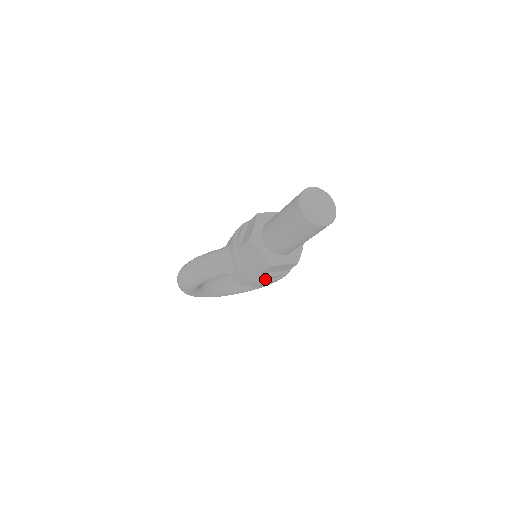
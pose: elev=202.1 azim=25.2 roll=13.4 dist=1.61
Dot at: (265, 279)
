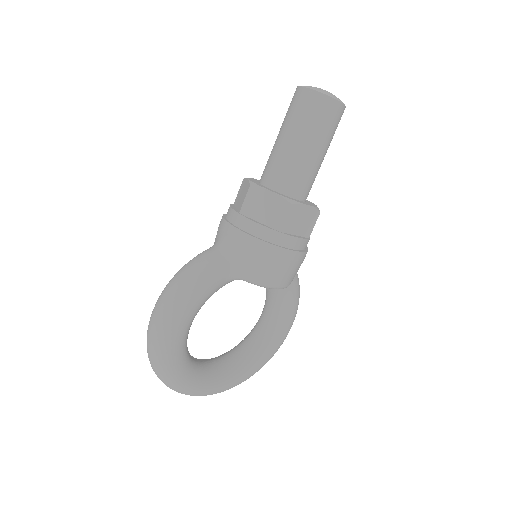
Dot at: (287, 248)
